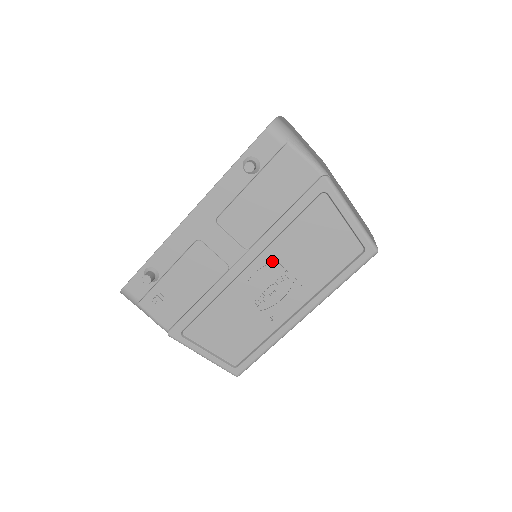
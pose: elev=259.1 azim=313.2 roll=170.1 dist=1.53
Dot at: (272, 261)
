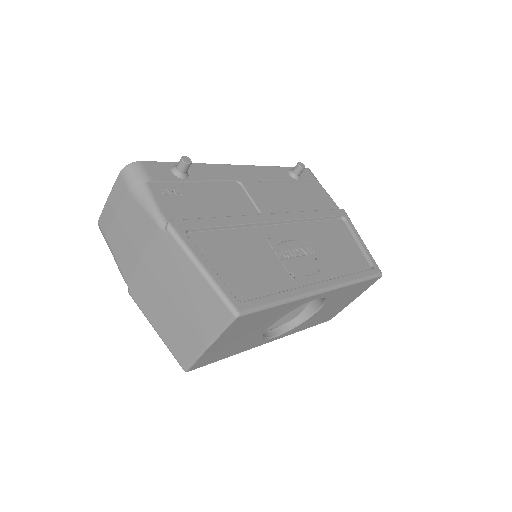
Dot at: (299, 233)
